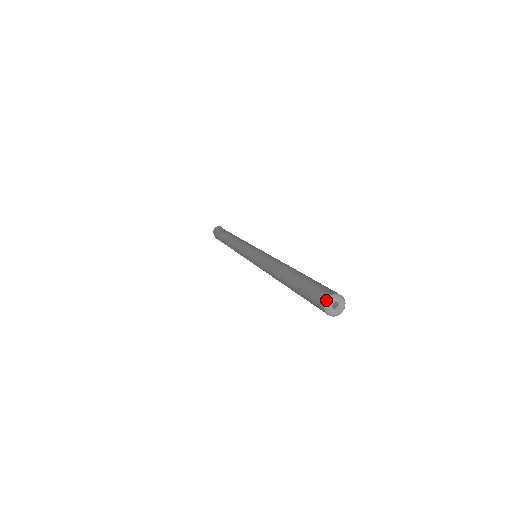
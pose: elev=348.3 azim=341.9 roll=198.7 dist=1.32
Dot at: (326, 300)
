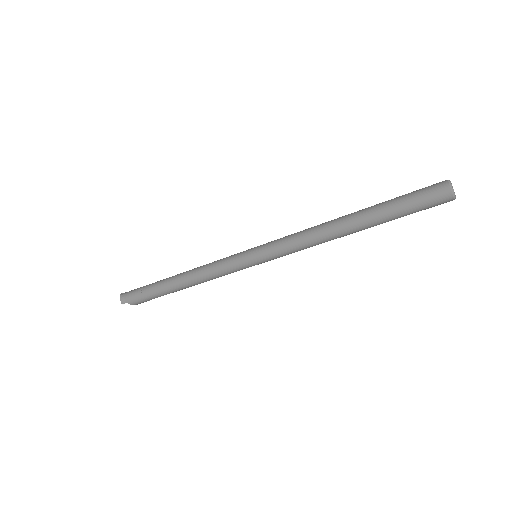
Dot at: (450, 186)
